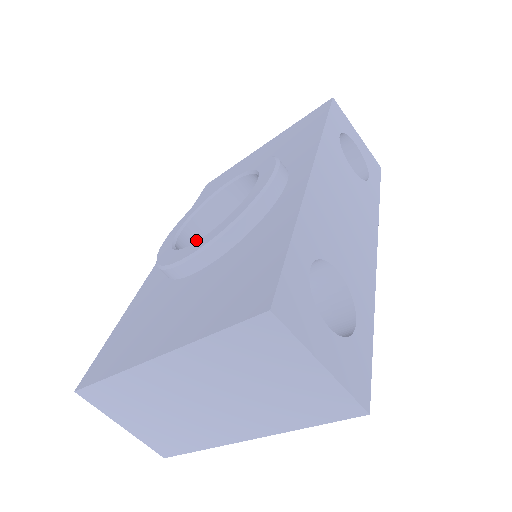
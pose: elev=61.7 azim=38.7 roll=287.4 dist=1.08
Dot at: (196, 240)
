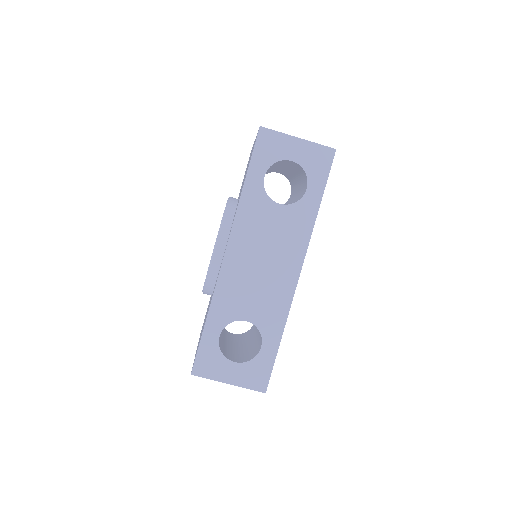
Dot at: occluded
